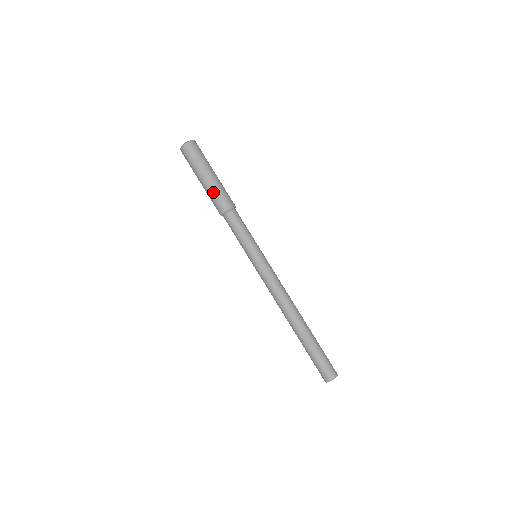
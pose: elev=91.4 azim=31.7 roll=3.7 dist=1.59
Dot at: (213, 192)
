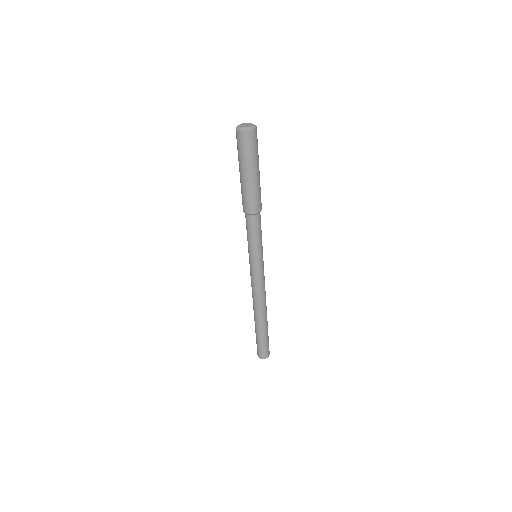
Dot at: (242, 190)
